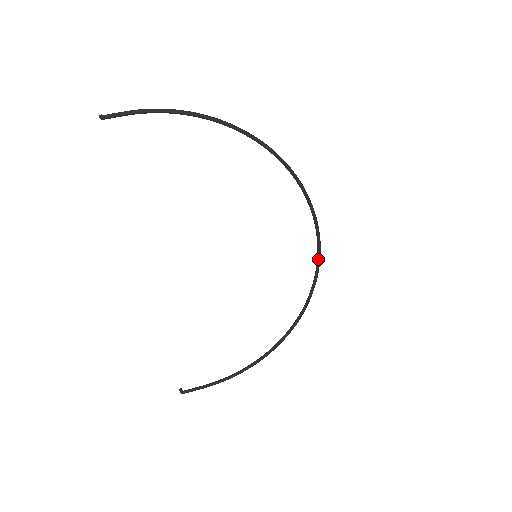
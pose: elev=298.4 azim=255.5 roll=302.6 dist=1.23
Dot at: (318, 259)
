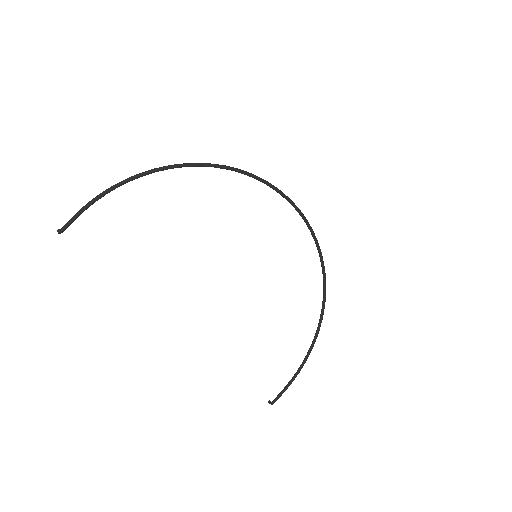
Dot at: (307, 224)
